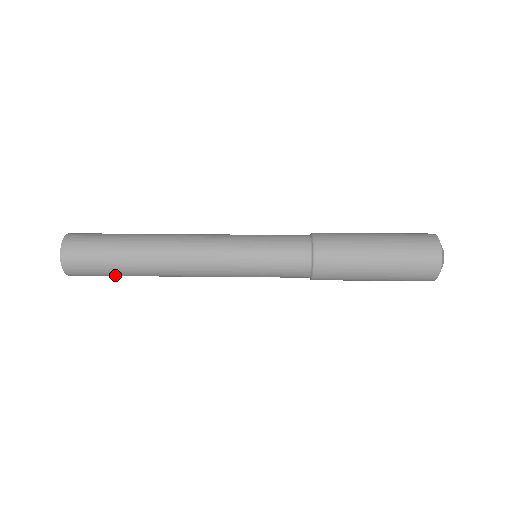
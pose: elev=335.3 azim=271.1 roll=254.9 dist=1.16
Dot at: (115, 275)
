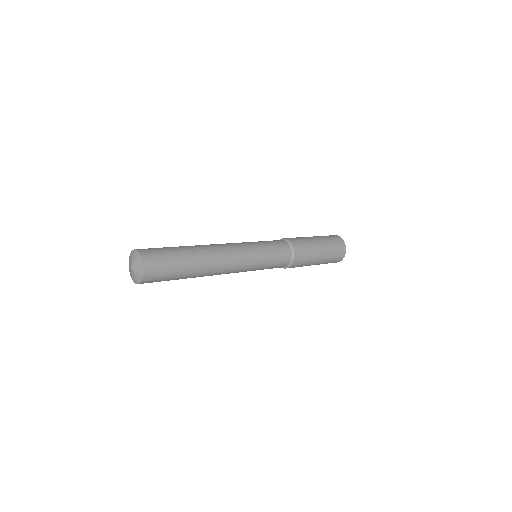
Dot at: occluded
